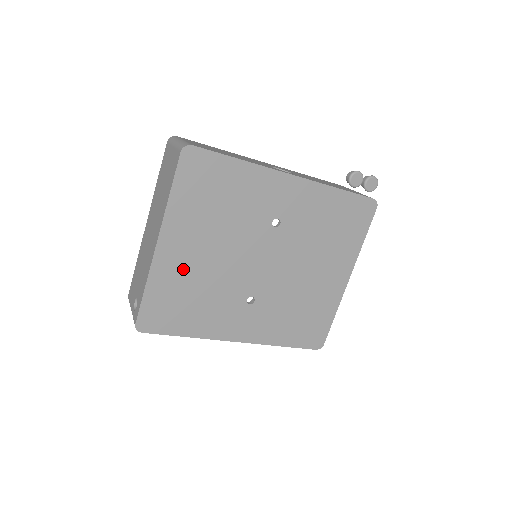
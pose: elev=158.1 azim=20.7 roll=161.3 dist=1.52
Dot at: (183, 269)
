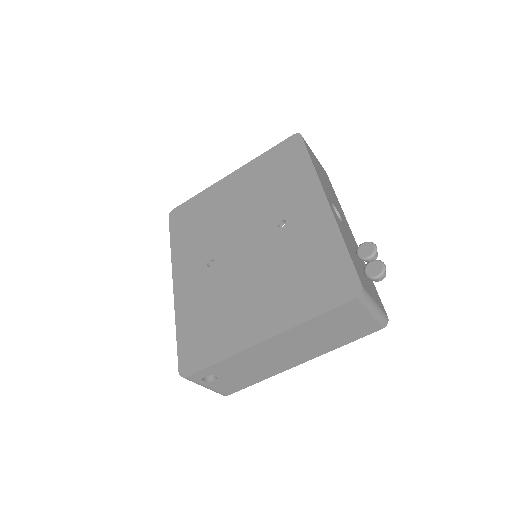
Dot at: (219, 201)
